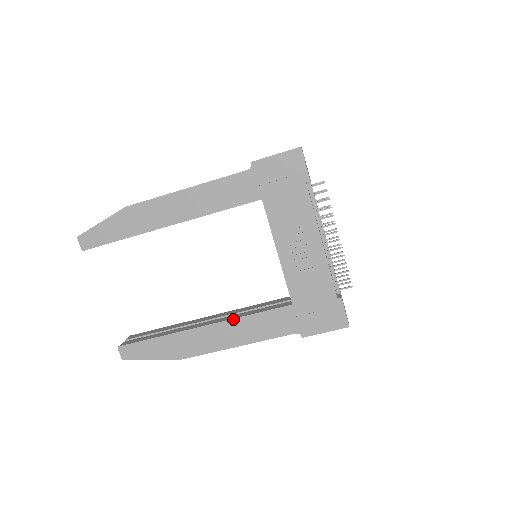
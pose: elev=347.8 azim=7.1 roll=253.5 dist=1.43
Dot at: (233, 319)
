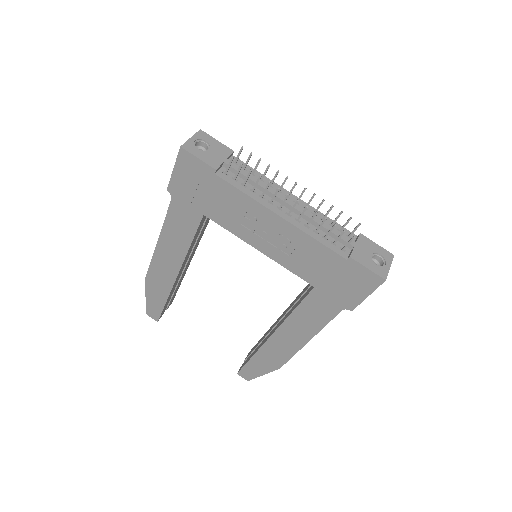
Dot at: (284, 322)
